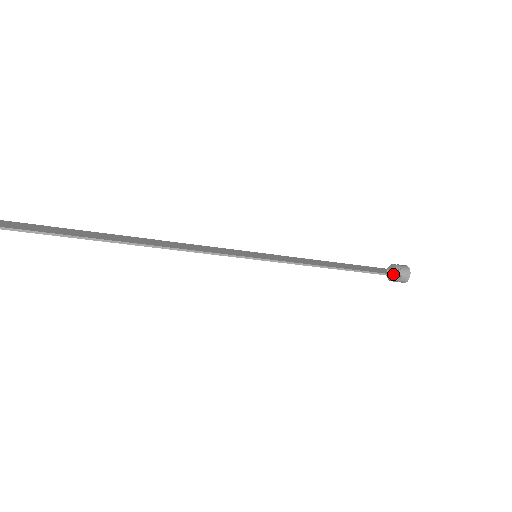
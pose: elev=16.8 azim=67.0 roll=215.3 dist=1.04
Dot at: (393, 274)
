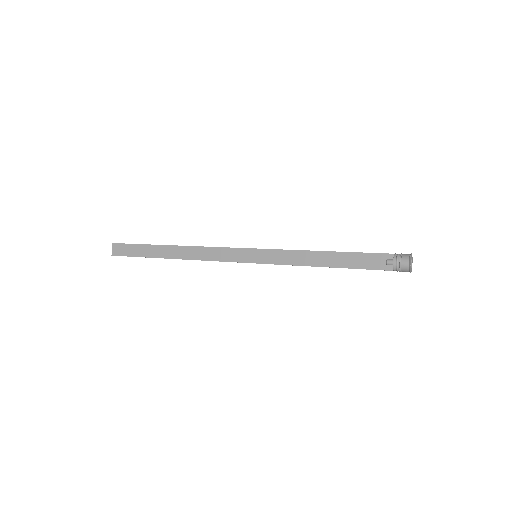
Dot at: (389, 270)
